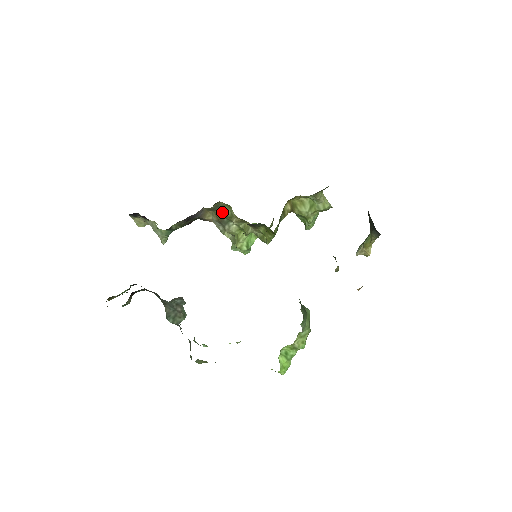
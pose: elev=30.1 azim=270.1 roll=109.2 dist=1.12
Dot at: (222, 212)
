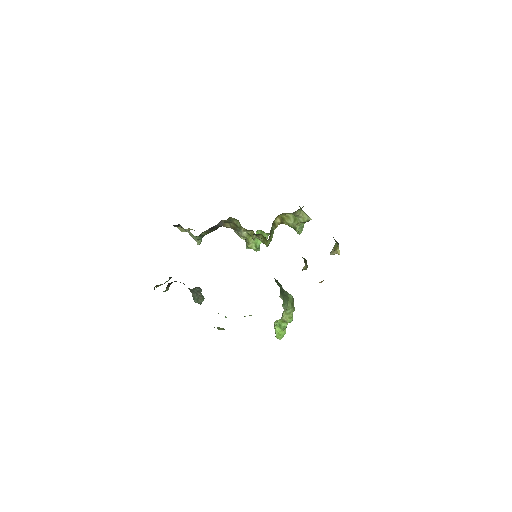
Dot at: (234, 224)
